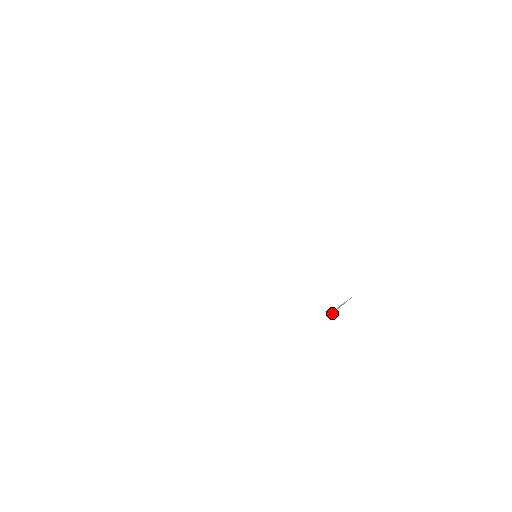
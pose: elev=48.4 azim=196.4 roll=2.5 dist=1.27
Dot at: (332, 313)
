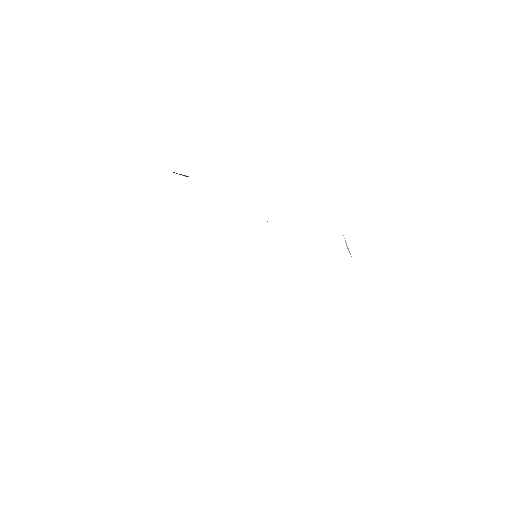
Dot at: occluded
